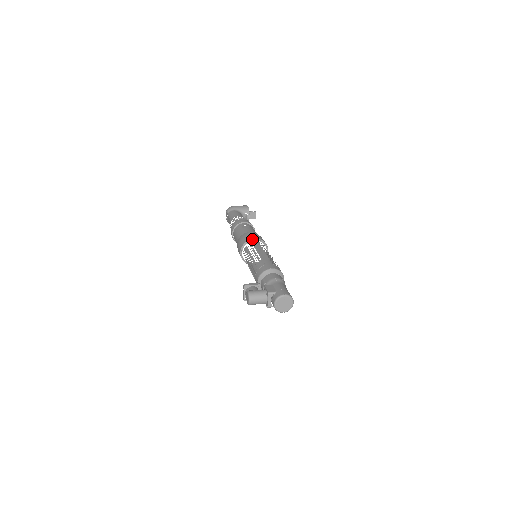
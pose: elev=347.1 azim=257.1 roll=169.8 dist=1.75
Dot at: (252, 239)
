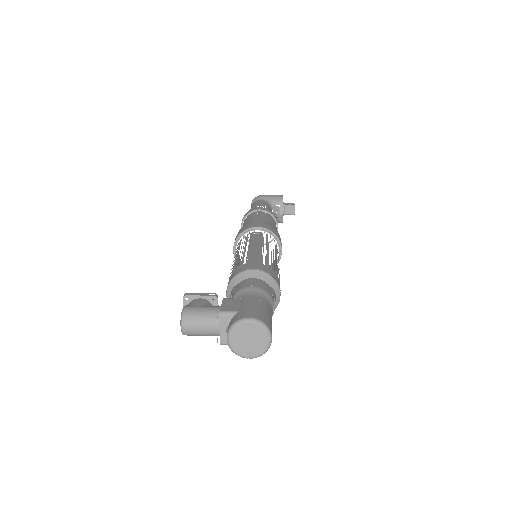
Dot at: (253, 227)
